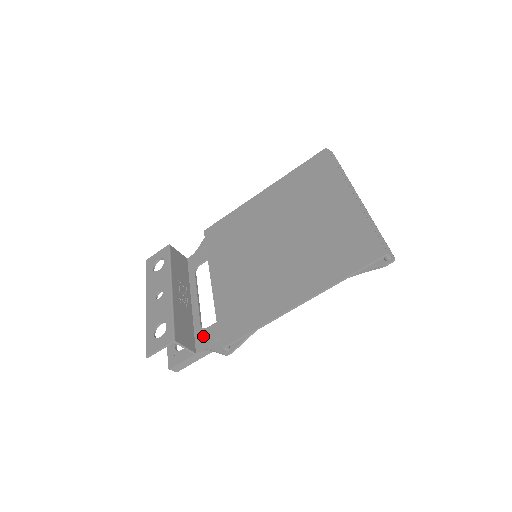
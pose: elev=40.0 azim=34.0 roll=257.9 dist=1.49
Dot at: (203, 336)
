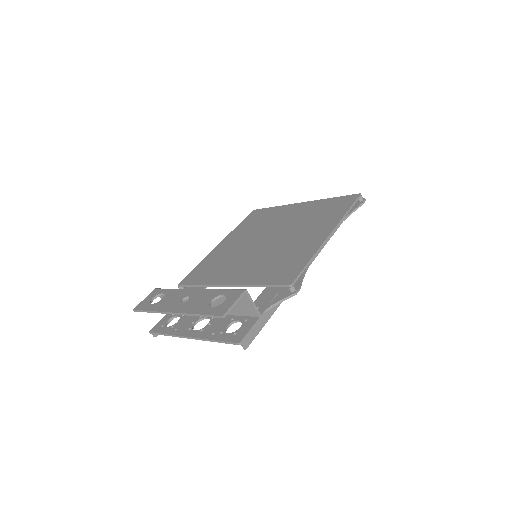
Dot at: occluded
